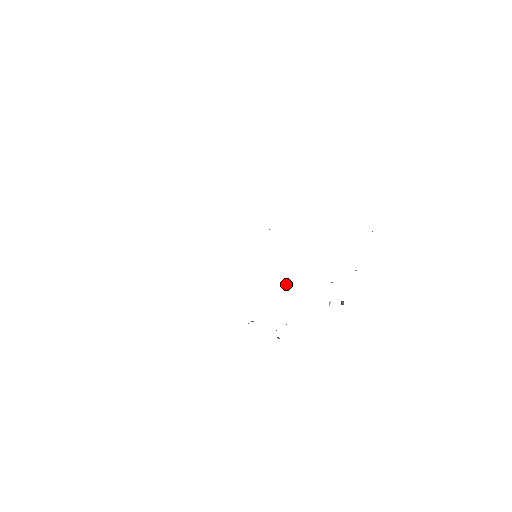
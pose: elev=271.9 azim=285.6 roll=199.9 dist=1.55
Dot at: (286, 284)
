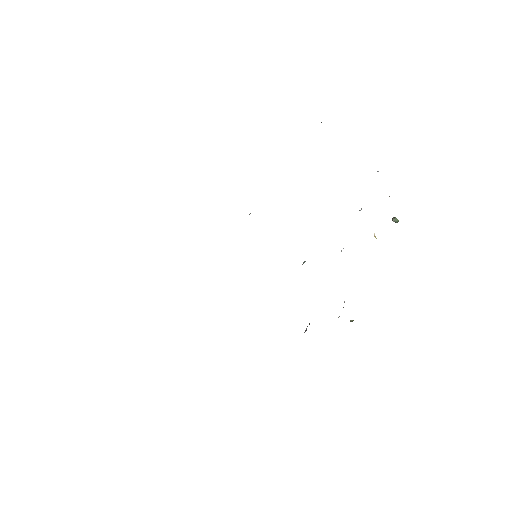
Dot at: (304, 261)
